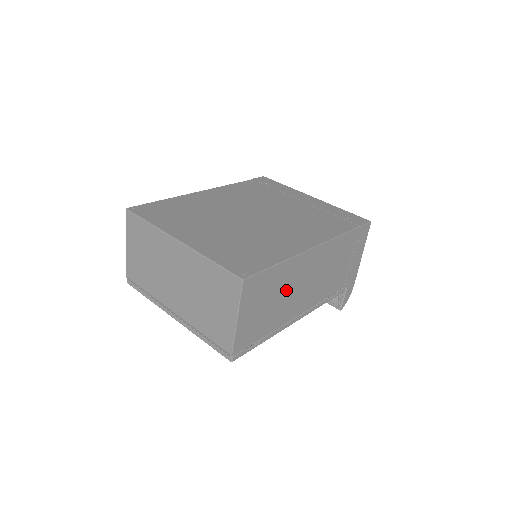
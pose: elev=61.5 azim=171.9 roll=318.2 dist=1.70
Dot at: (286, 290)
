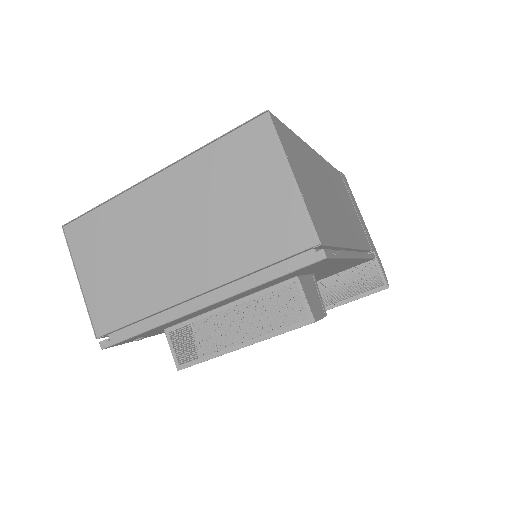
Dot at: (320, 187)
